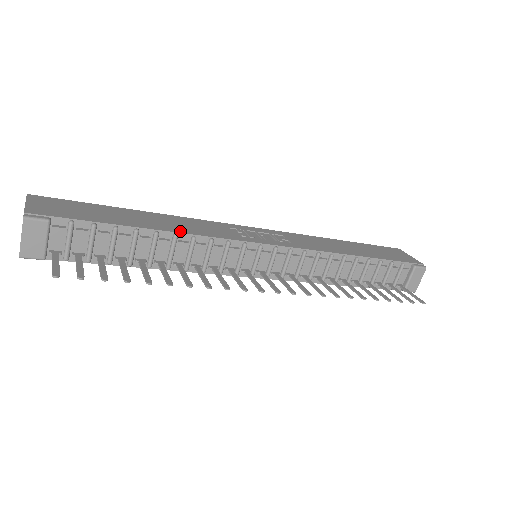
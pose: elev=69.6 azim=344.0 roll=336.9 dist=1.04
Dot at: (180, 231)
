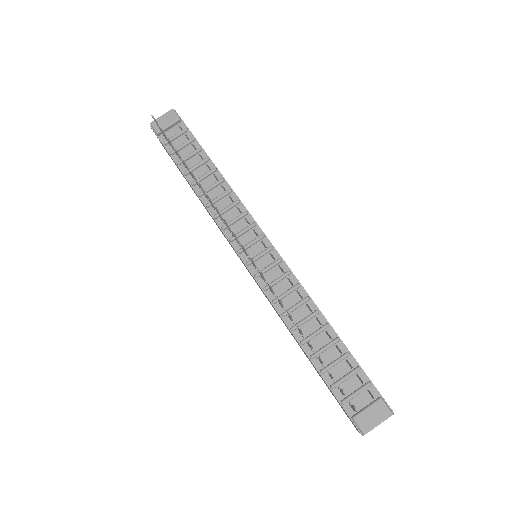
Dot at: occluded
